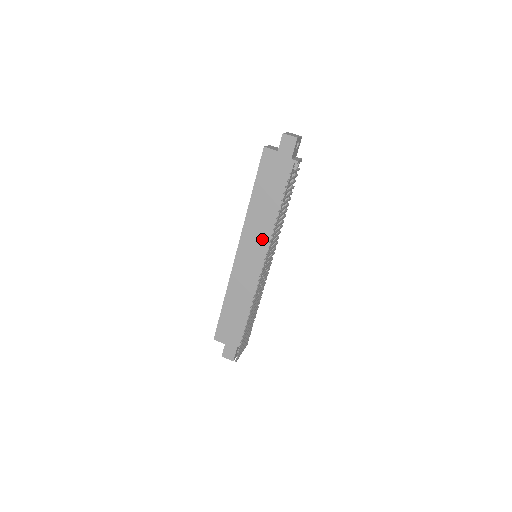
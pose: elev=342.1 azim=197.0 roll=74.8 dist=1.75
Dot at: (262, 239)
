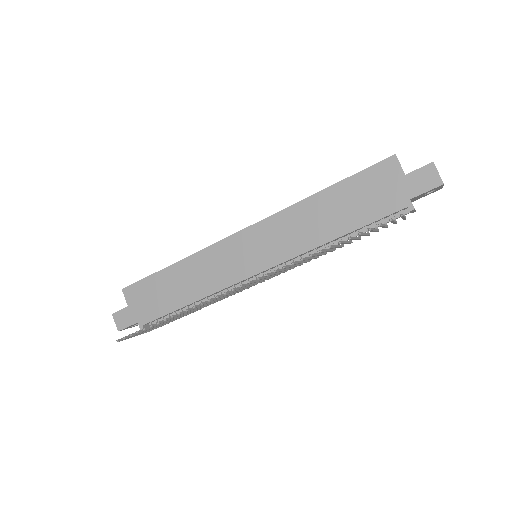
Dot at: (282, 247)
